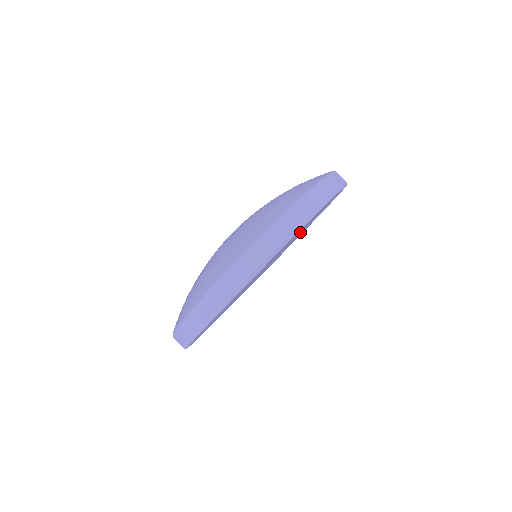
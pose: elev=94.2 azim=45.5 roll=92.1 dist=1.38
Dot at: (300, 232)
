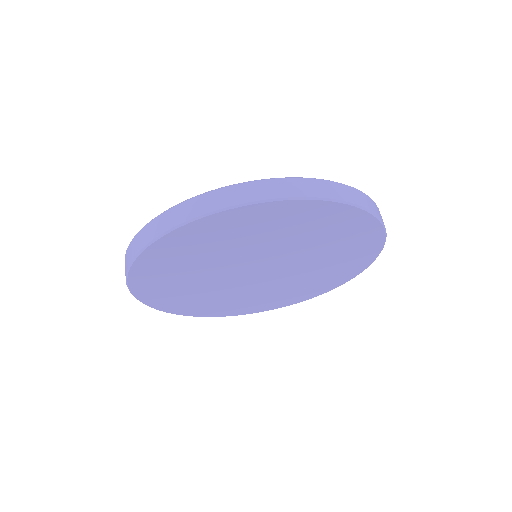
Dot at: (287, 242)
